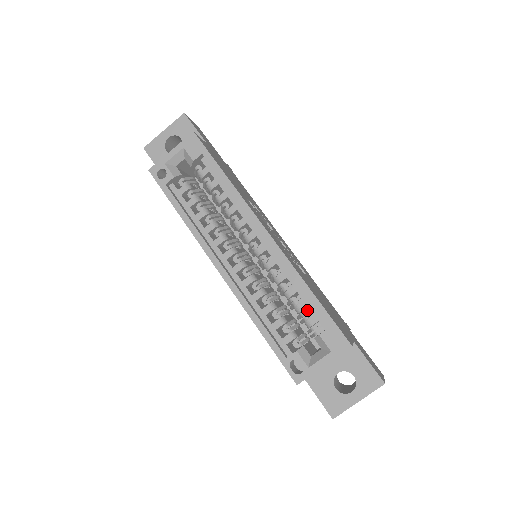
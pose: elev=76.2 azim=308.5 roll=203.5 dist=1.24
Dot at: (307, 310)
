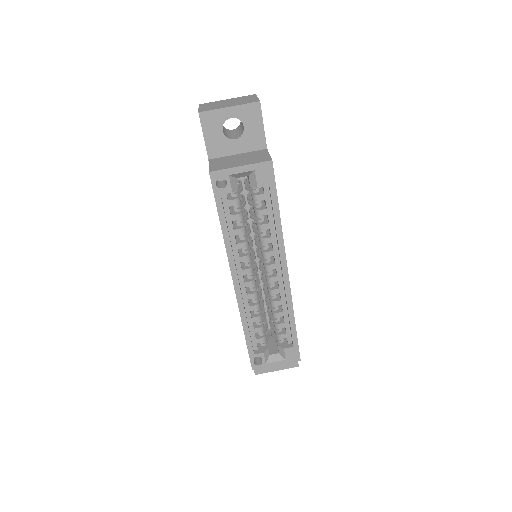
Dot at: occluded
